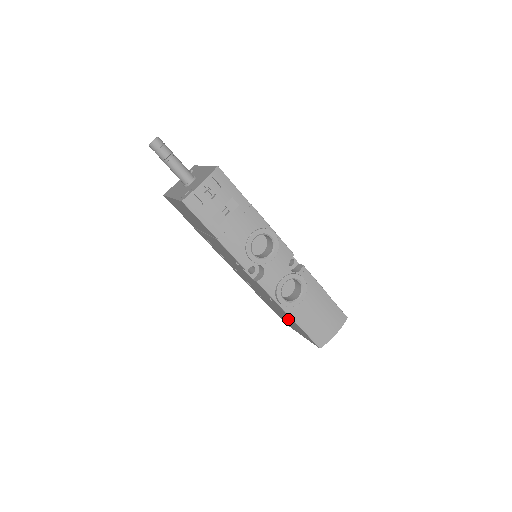
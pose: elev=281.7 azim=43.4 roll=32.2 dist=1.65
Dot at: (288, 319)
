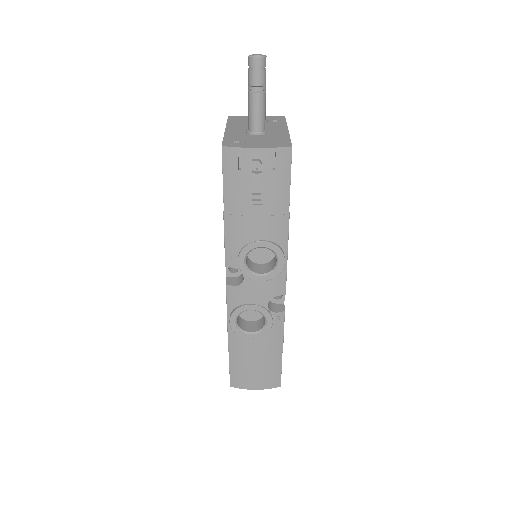
Dot at: occluded
